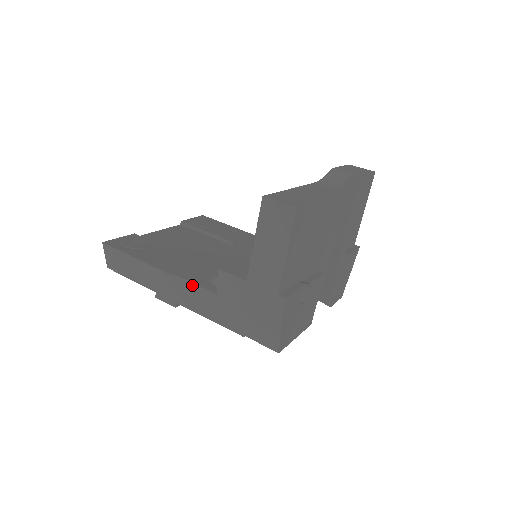
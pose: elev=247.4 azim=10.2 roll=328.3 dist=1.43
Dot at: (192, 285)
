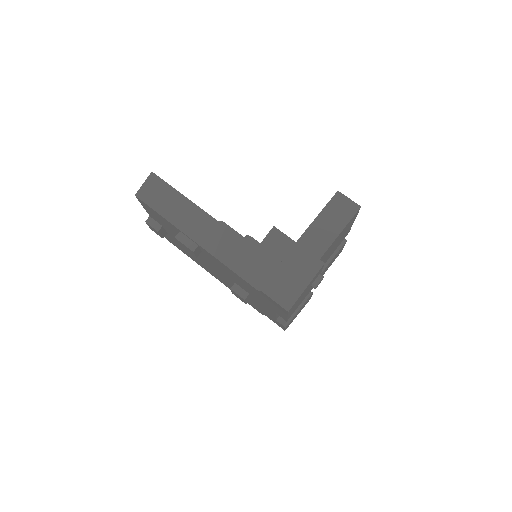
Dot at: (234, 233)
